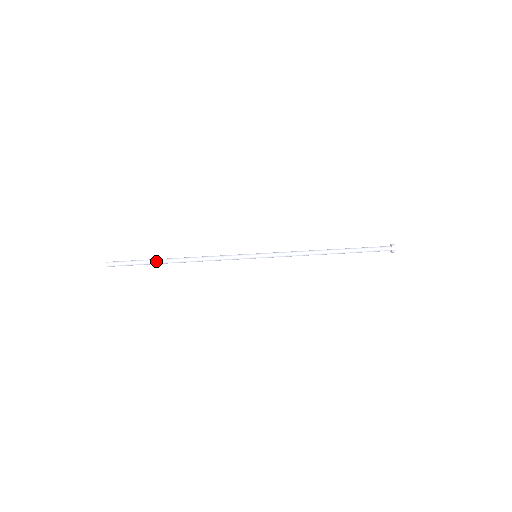
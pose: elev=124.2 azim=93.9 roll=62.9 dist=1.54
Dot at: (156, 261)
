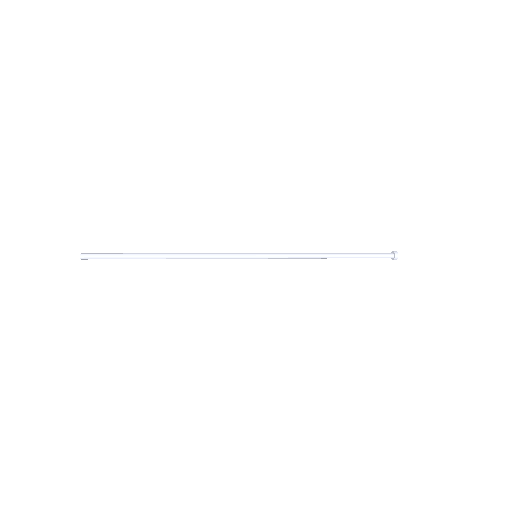
Dot at: (142, 253)
